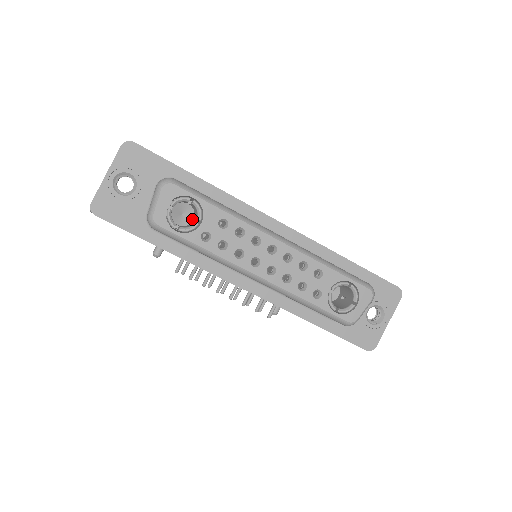
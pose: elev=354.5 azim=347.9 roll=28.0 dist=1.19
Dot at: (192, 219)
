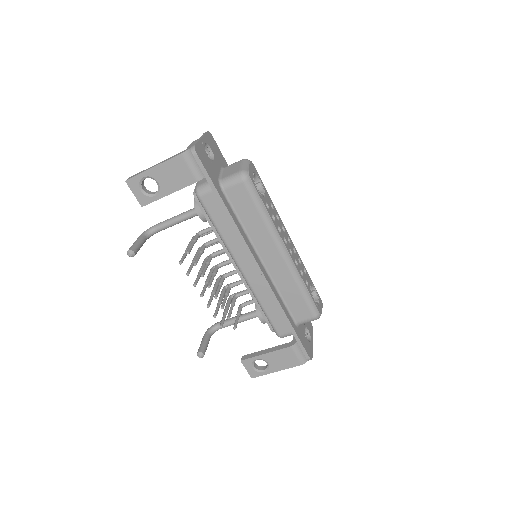
Dot at: occluded
